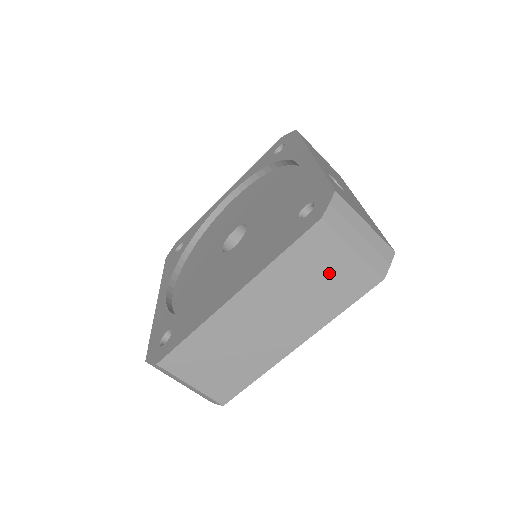
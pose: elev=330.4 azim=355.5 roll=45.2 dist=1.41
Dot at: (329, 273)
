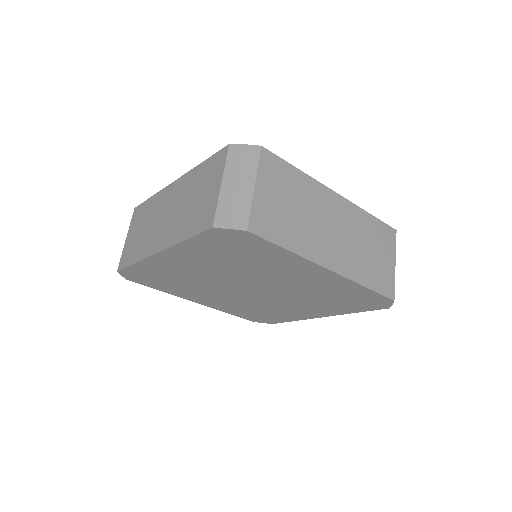
Dot at: (379, 257)
